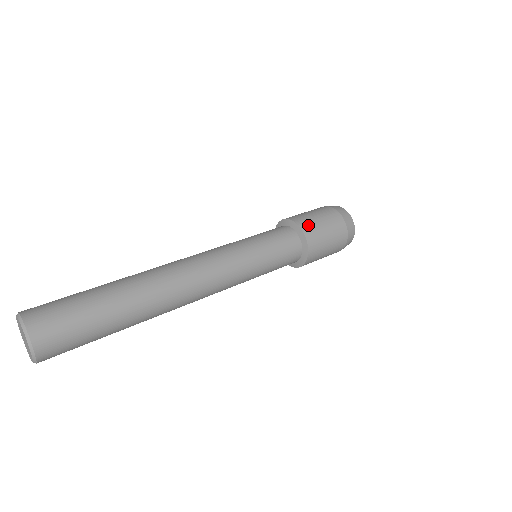
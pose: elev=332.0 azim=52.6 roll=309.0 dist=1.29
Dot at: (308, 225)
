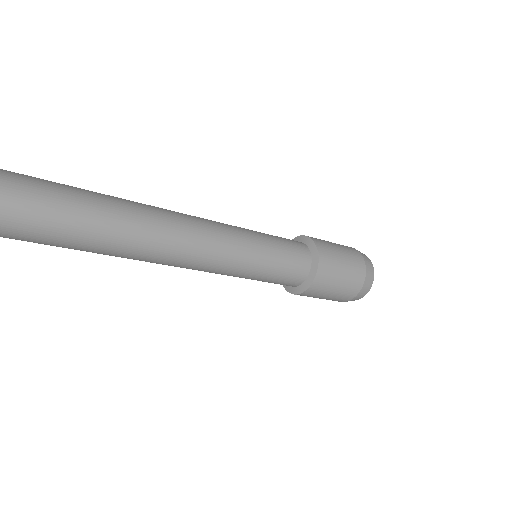
Dot at: (328, 257)
